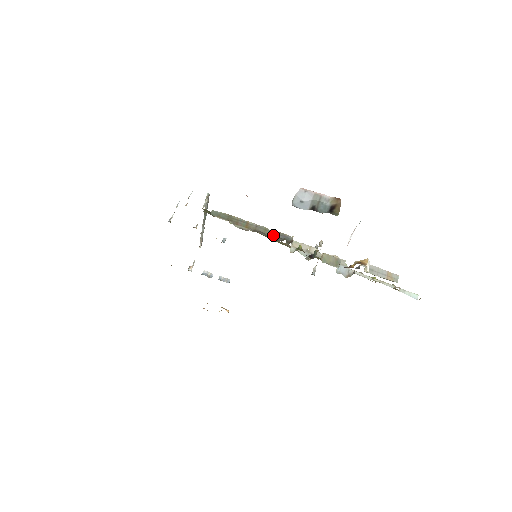
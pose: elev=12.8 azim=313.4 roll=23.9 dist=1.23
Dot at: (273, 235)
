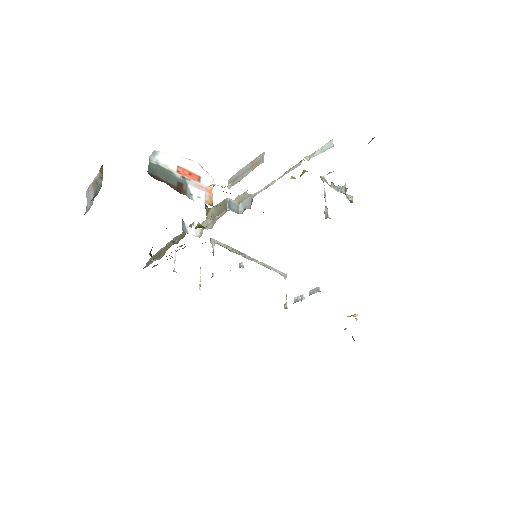
Dot at: (181, 237)
